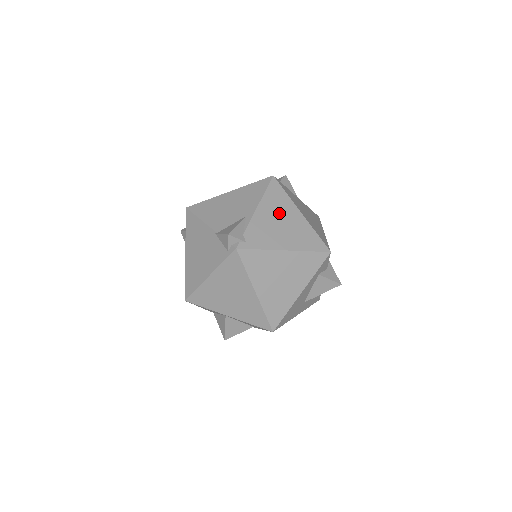
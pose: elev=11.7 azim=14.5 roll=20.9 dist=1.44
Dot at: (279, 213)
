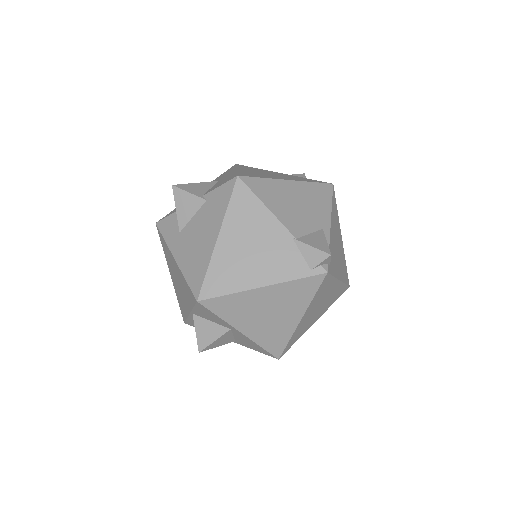
Dot at: (337, 233)
